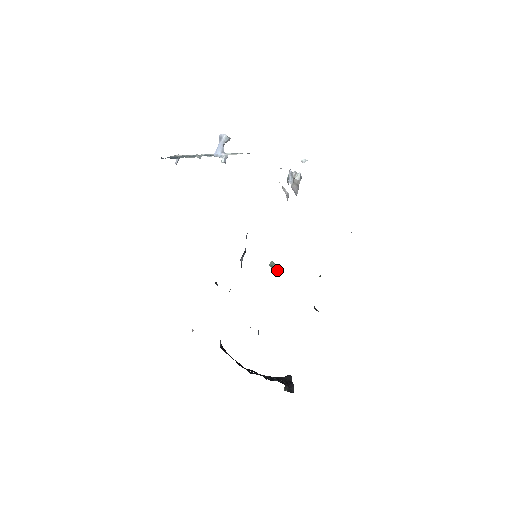
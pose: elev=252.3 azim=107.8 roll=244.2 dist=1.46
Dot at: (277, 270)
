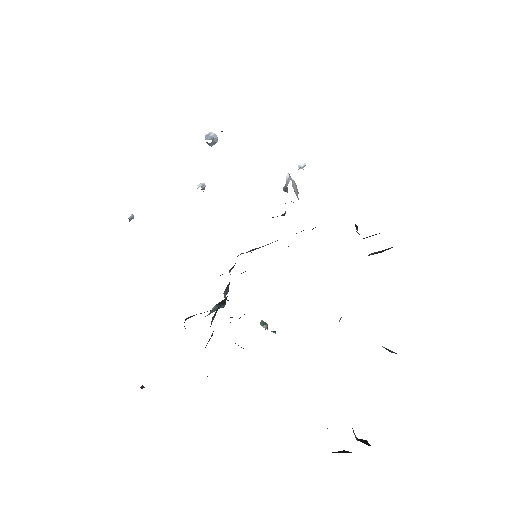
Dot at: (272, 331)
